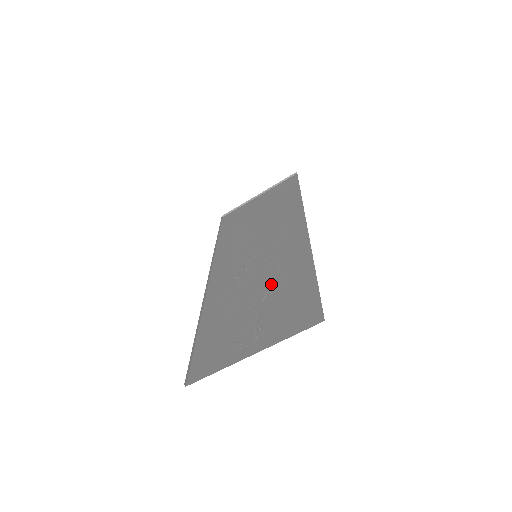
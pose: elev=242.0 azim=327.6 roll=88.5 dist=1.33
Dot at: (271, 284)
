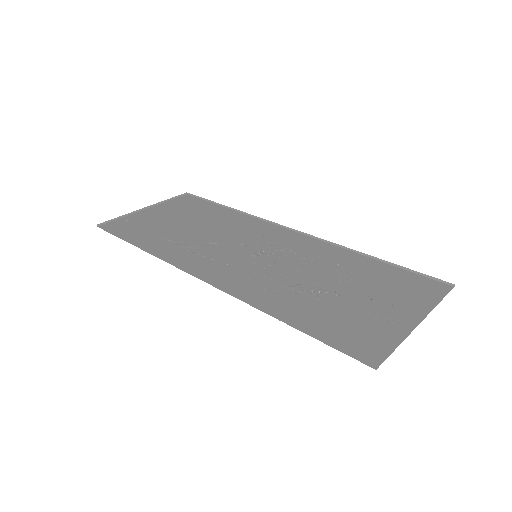
Dot at: (334, 273)
